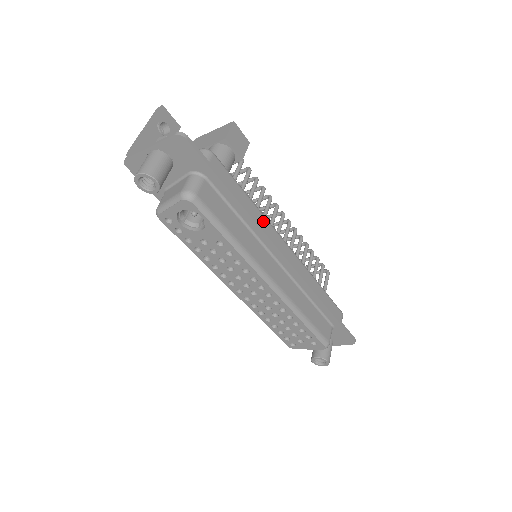
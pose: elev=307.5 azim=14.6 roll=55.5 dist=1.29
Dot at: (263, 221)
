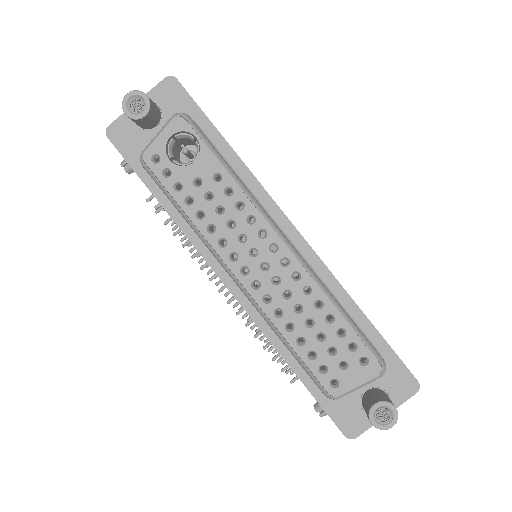
Dot at: occluded
